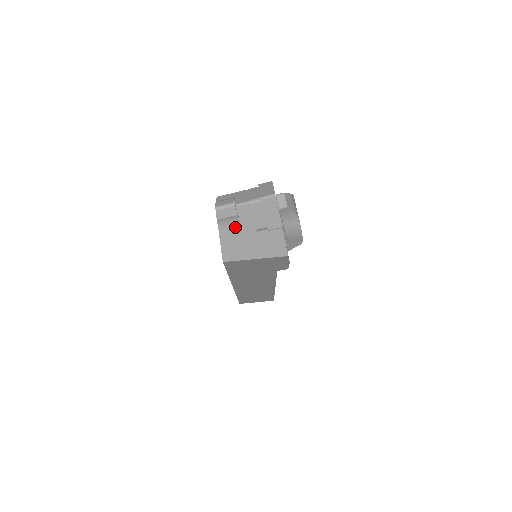
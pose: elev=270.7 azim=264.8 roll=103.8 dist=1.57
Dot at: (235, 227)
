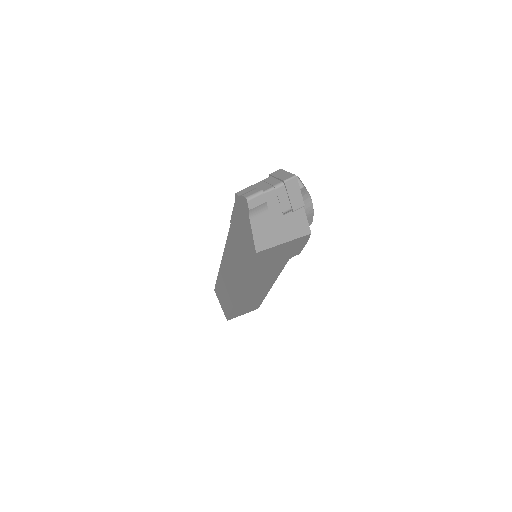
Dot at: (264, 215)
